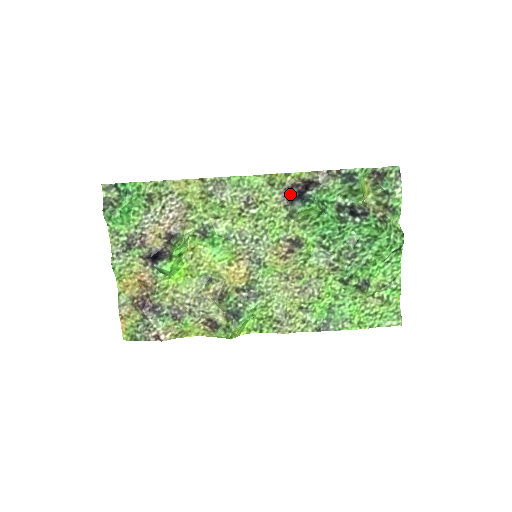
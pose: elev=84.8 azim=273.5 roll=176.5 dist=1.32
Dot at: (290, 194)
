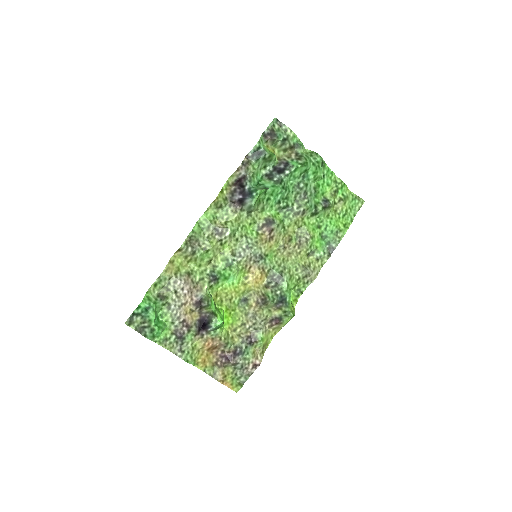
Dot at: (237, 200)
